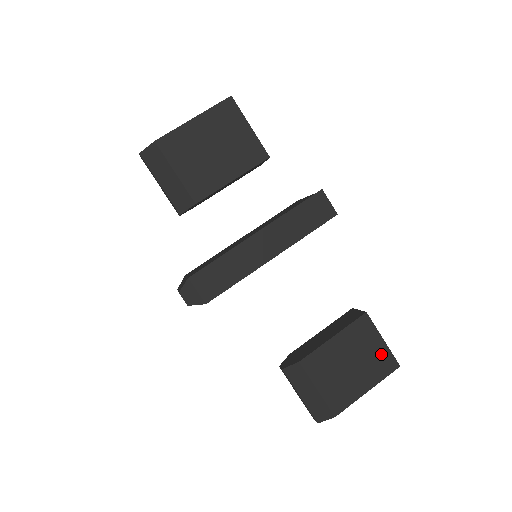
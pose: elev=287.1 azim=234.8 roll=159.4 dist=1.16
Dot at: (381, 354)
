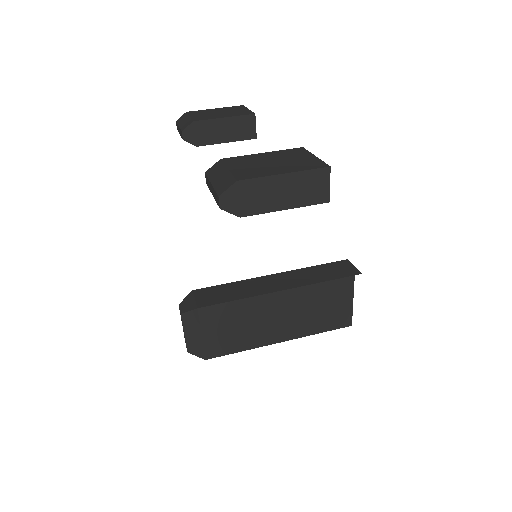
Dot at: (310, 161)
